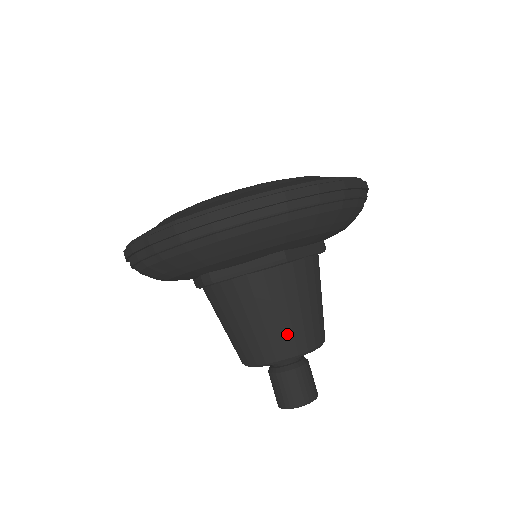
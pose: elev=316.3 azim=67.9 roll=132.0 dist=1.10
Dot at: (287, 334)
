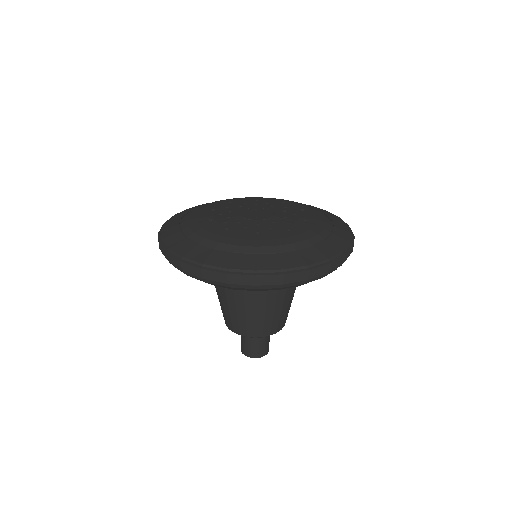
Dot at: (251, 325)
